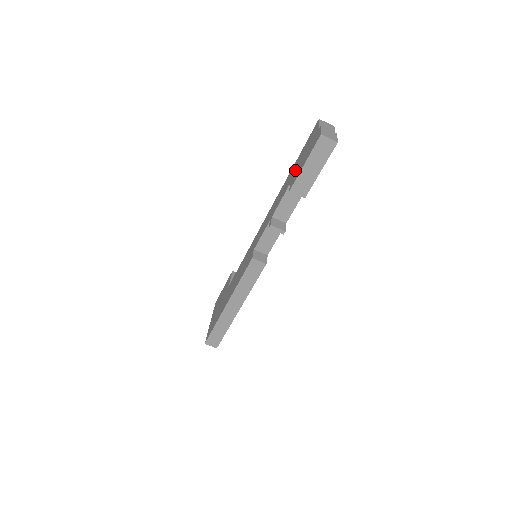
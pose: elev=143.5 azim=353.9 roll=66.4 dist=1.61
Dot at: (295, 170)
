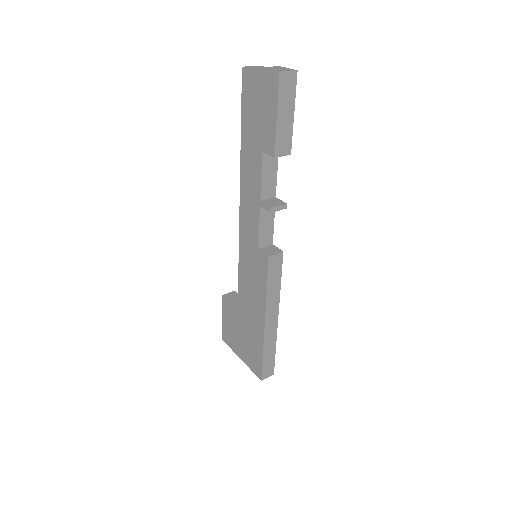
Dot at: (256, 135)
